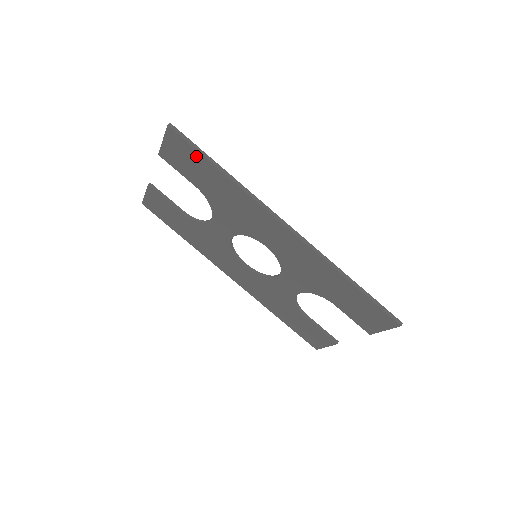
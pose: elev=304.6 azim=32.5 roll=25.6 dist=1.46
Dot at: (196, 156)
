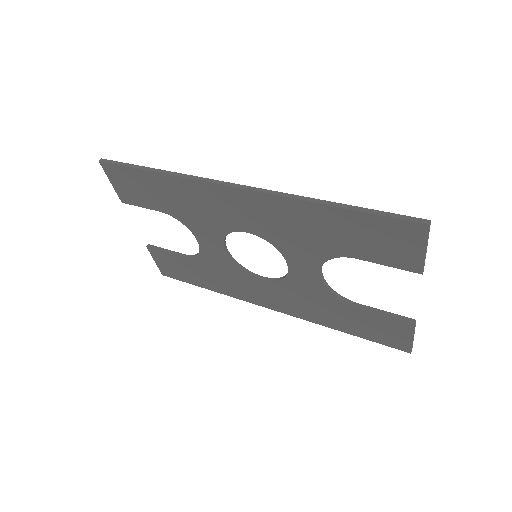
Dot at: (132, 174)
